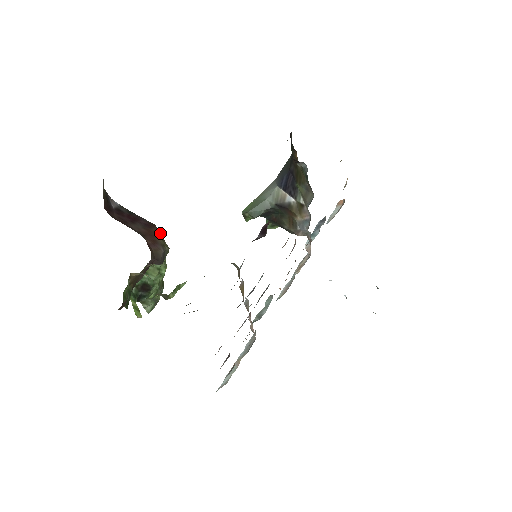
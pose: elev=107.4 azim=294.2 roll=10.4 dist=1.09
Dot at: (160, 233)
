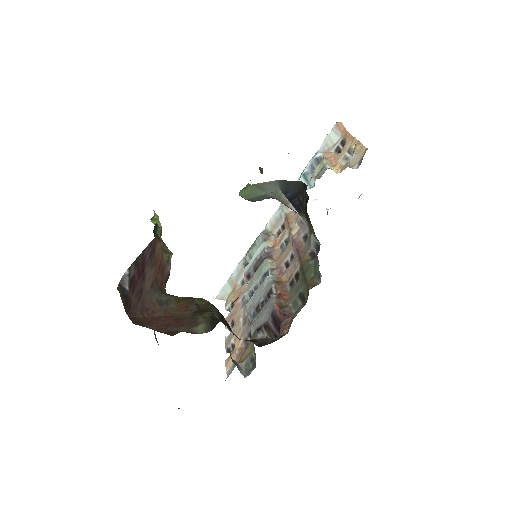
Dot at: (161, 243)
